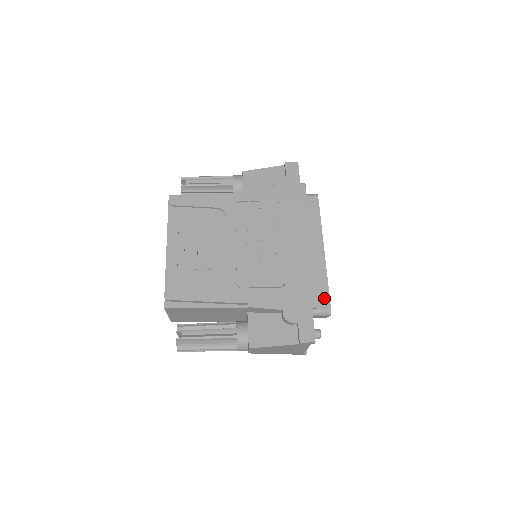
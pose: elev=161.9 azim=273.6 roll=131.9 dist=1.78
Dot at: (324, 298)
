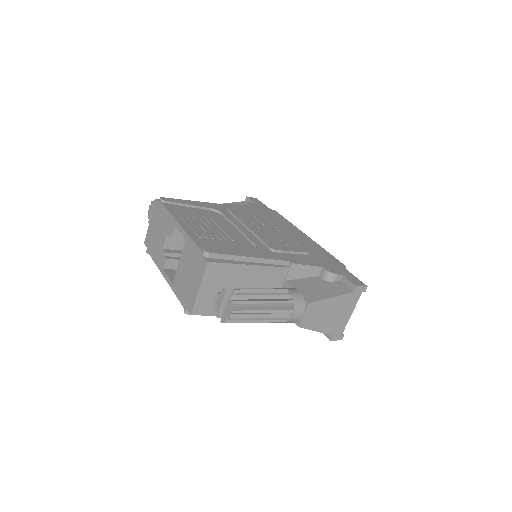
Dot at: occluded
